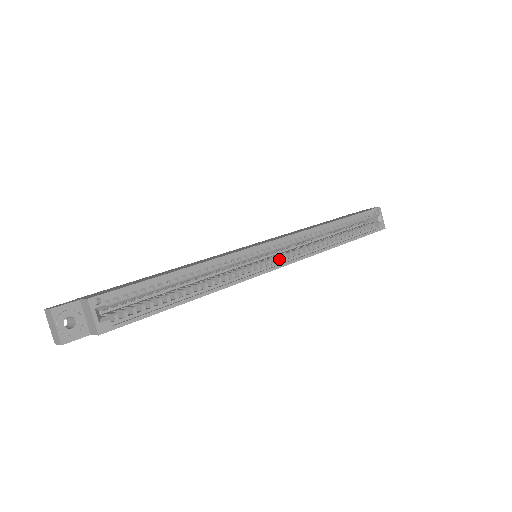
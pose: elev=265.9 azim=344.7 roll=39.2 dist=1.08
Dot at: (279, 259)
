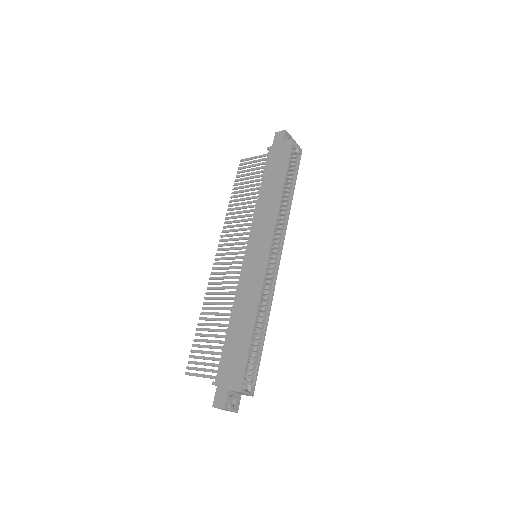
Dot at: (276, 253)
